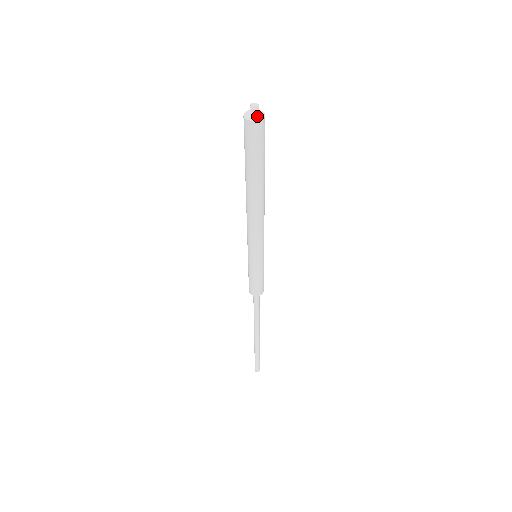
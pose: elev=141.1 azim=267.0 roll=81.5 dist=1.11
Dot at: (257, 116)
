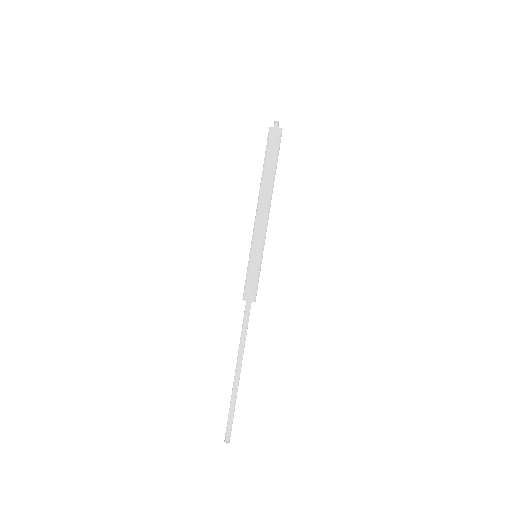
Dot at: (276, 128)
